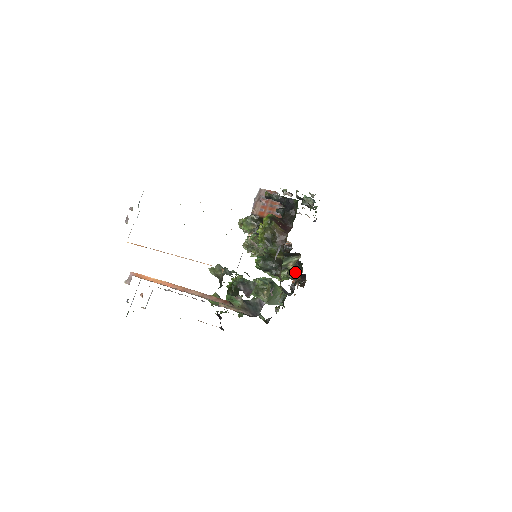
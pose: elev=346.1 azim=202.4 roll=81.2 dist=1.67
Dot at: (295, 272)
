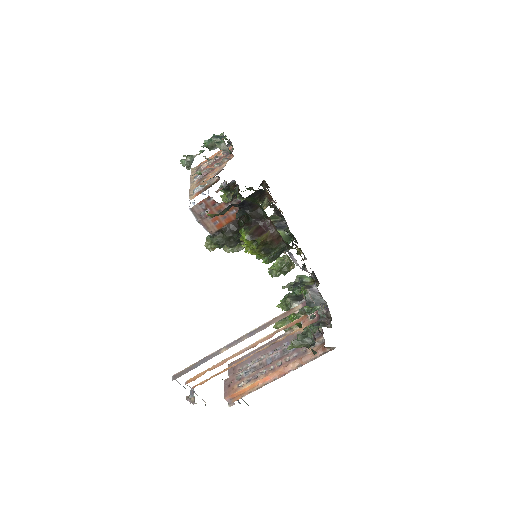
Dot at: (261, 197)
